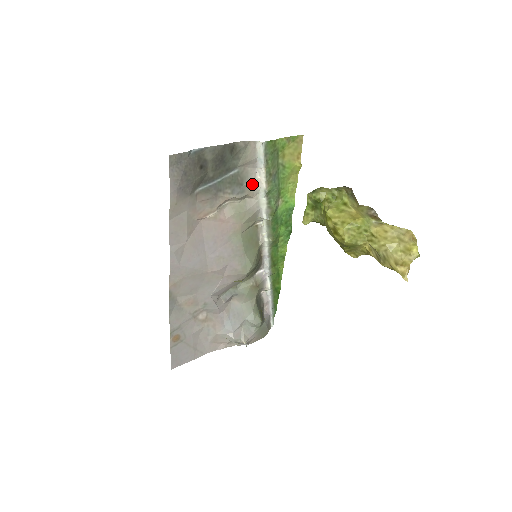
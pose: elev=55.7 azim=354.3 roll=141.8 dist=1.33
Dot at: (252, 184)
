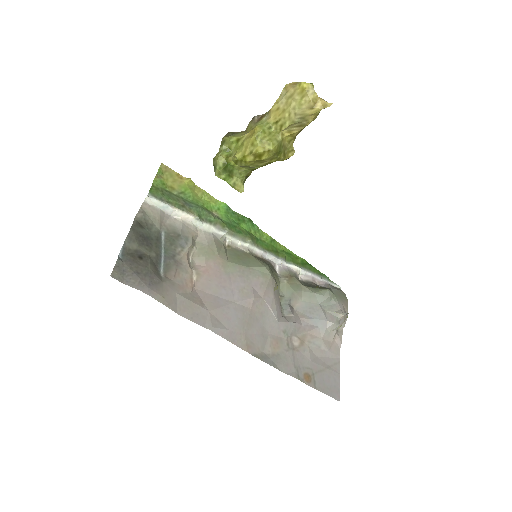
Dot at: (184, 227)
